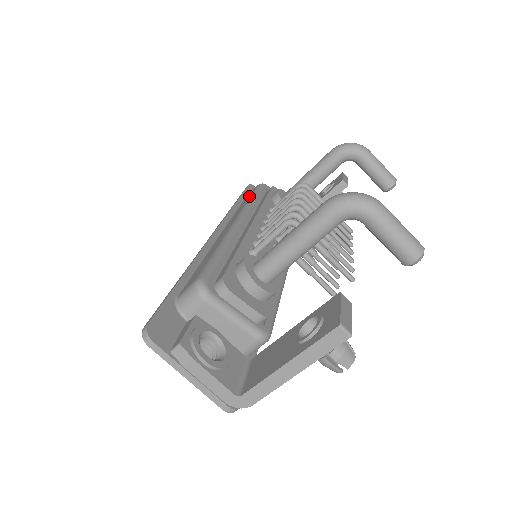
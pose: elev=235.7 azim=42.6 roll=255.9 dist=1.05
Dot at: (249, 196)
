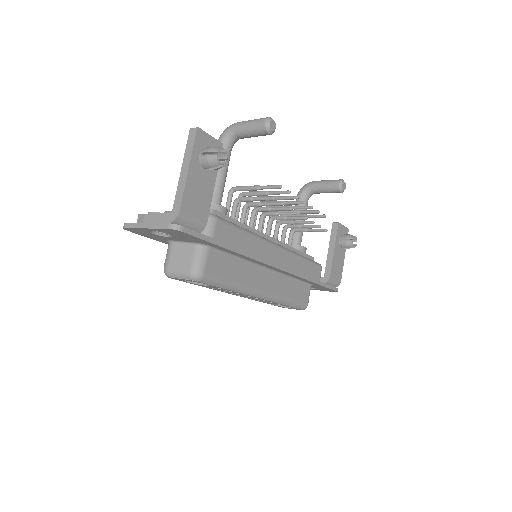
Dot at: occluded
